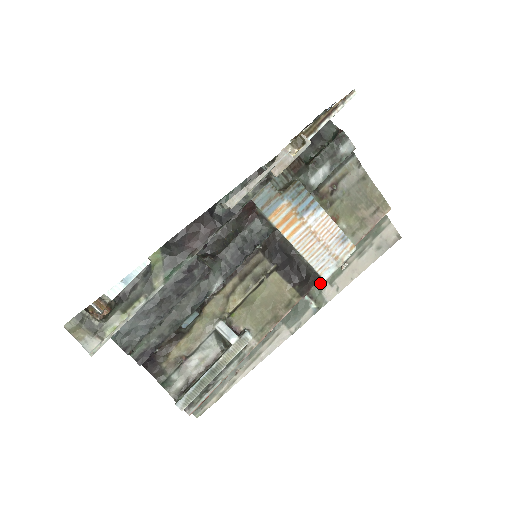
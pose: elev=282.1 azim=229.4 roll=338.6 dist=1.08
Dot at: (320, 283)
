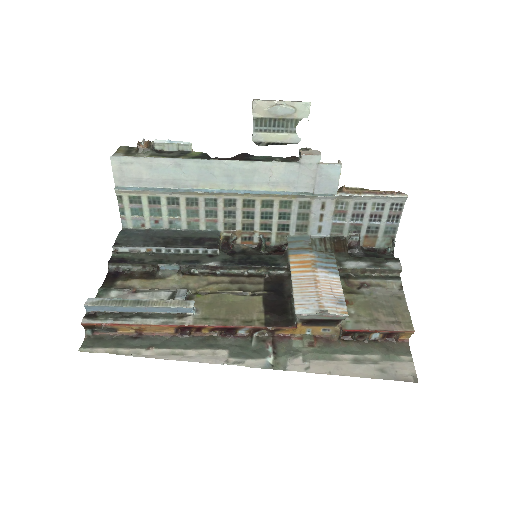
Dot at: (294, 351)
